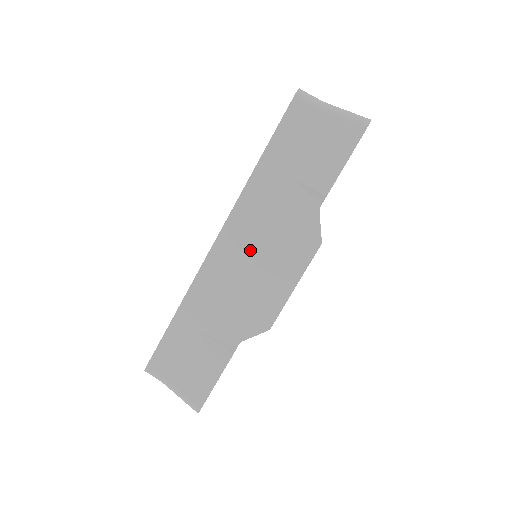
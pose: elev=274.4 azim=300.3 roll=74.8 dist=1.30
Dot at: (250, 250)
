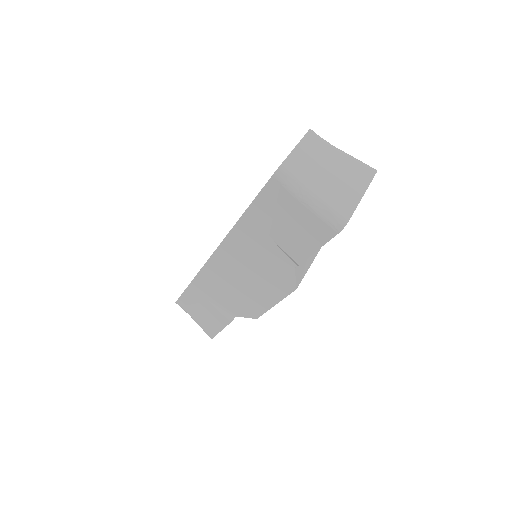
Dot at: (239, 271)
